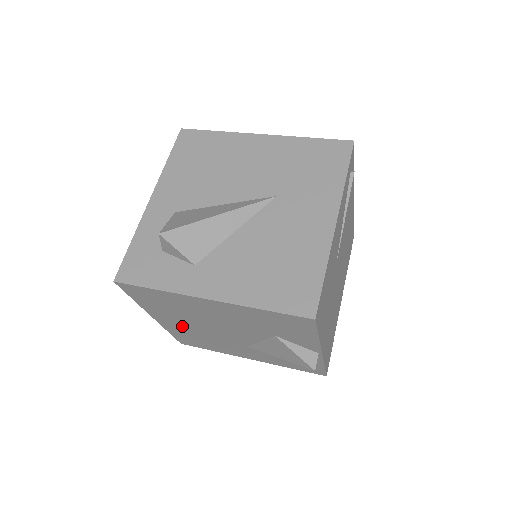
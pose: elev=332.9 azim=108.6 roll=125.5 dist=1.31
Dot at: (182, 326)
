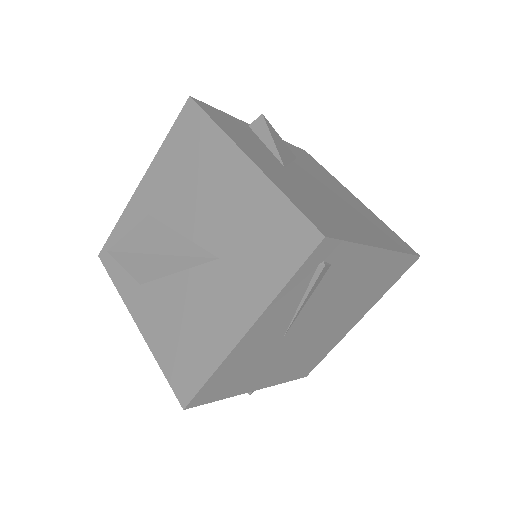
Dot at: occluded
